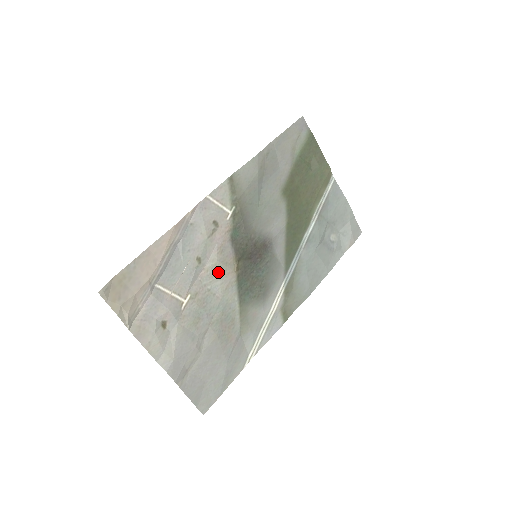
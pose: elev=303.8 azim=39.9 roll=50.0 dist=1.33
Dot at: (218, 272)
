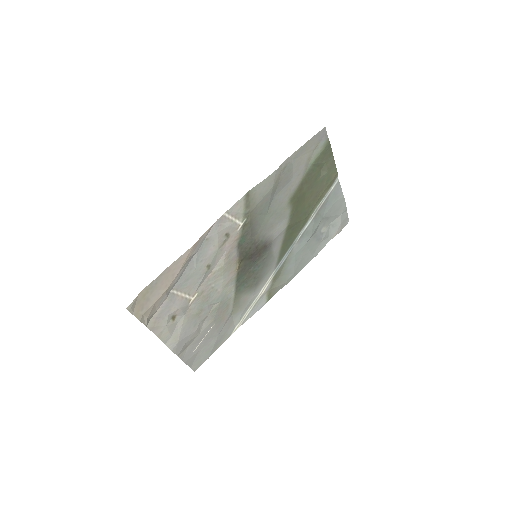
Dot at: (223, 273)
